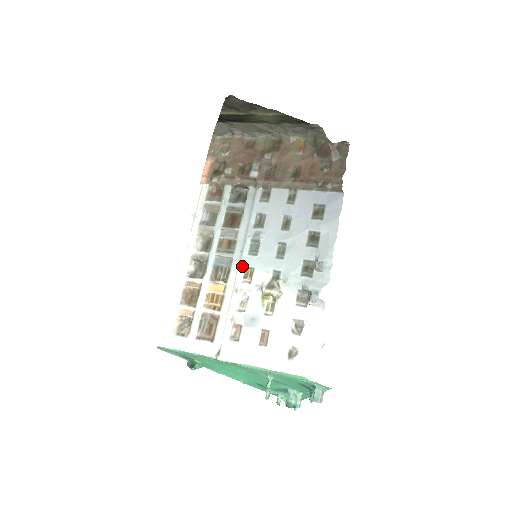
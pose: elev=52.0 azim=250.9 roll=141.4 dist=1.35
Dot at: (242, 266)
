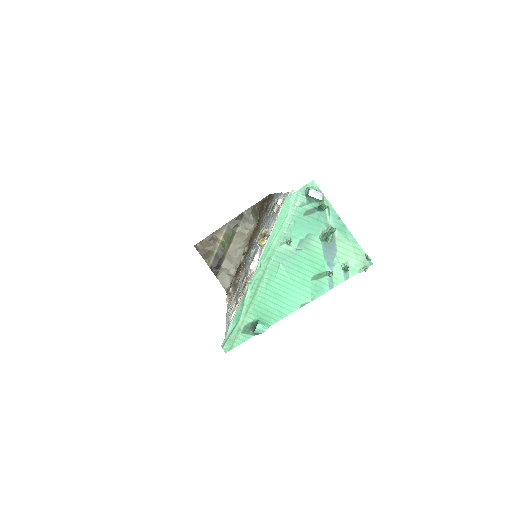
Dot at: occluded
